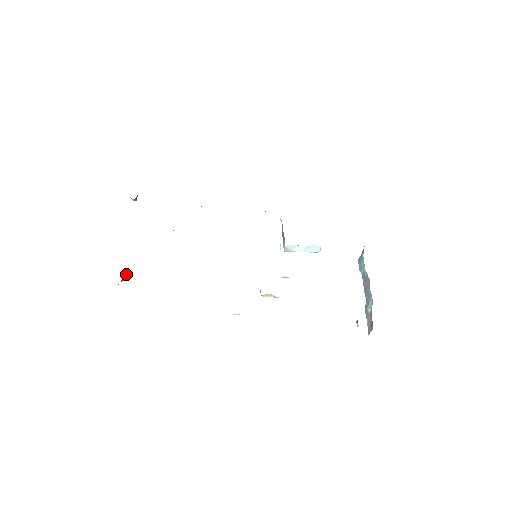
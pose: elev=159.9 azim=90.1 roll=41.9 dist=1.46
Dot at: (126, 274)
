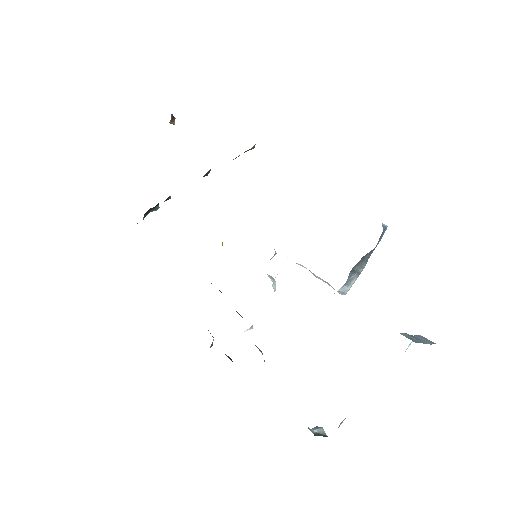
Dot at: occluded
